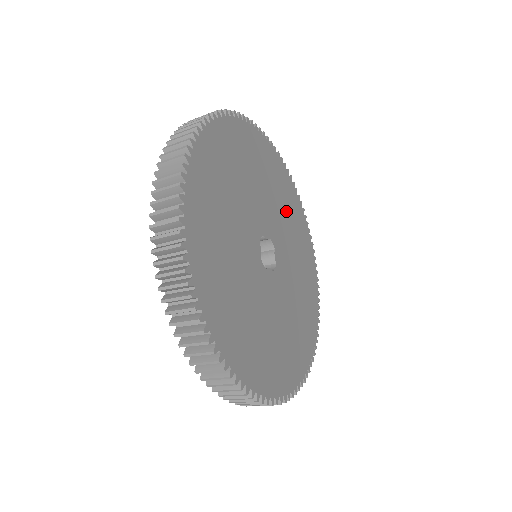
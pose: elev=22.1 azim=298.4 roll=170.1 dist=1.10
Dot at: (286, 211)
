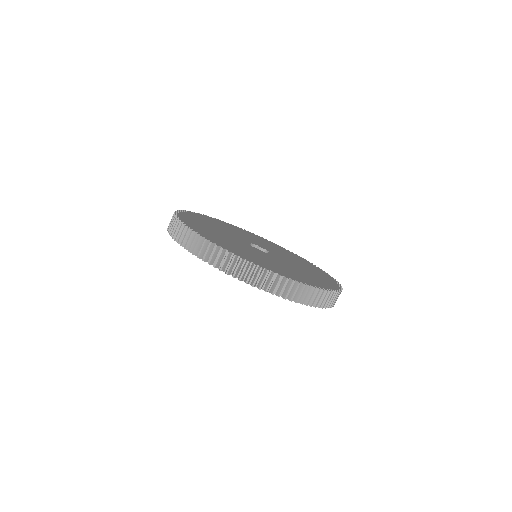
Dot at: occluded
